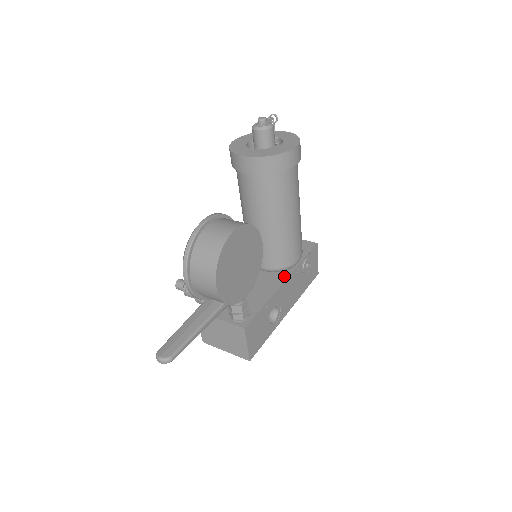
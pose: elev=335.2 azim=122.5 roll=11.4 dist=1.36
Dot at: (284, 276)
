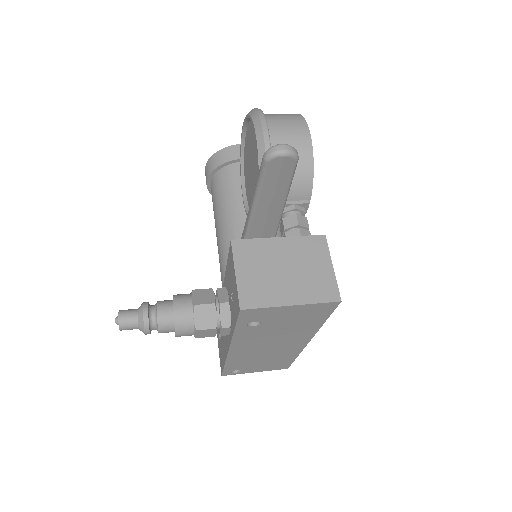
Dot at: occluded
